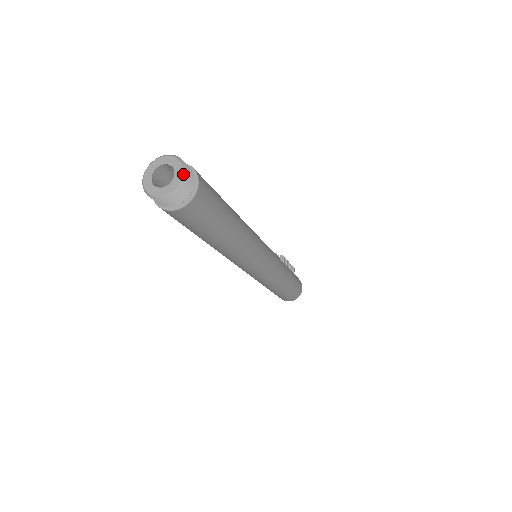
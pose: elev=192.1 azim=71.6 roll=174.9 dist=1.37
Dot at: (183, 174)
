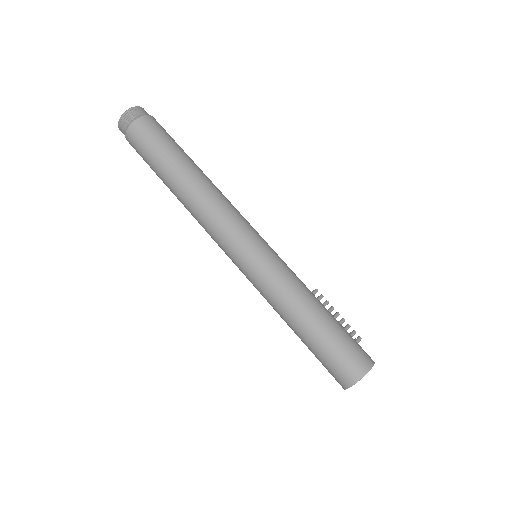
Dot at: (134, 107)
